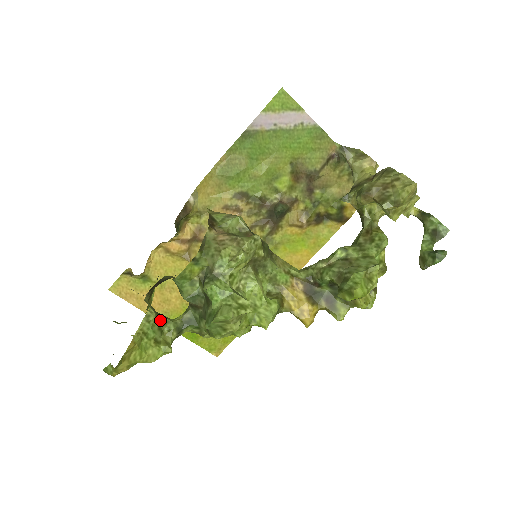
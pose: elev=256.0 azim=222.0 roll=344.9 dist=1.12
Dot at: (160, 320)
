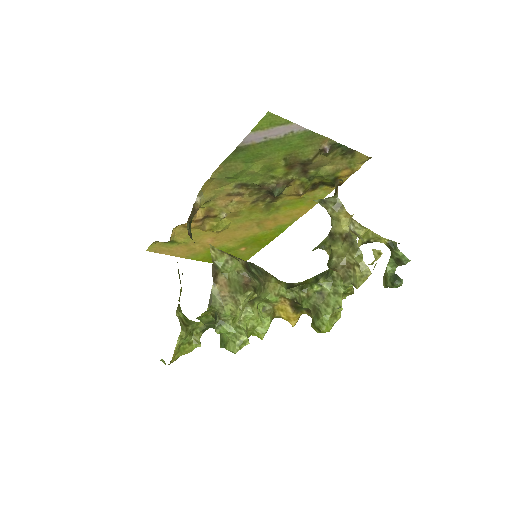
Dot at: (189, 331)
